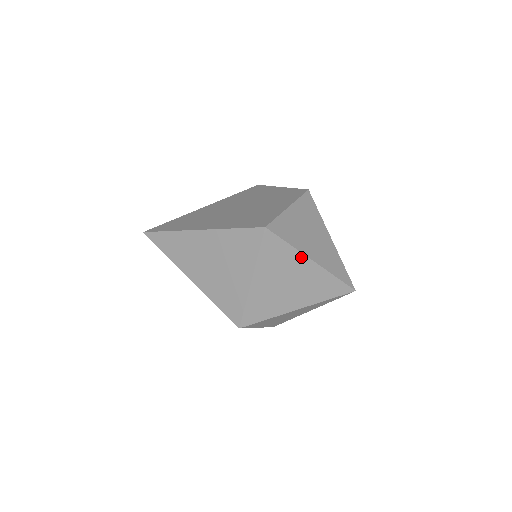
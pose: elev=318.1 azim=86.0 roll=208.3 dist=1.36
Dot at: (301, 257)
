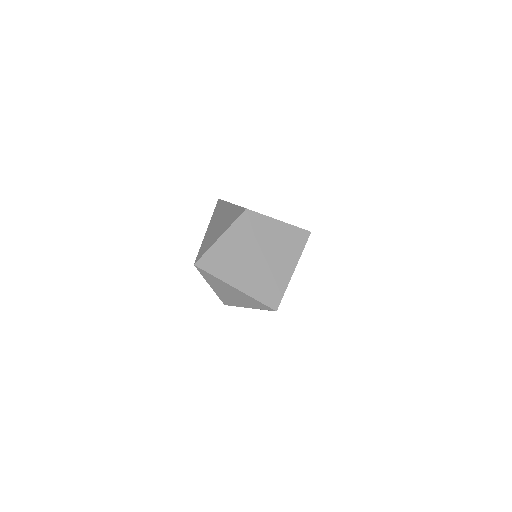
Dot at: (255, 249)
